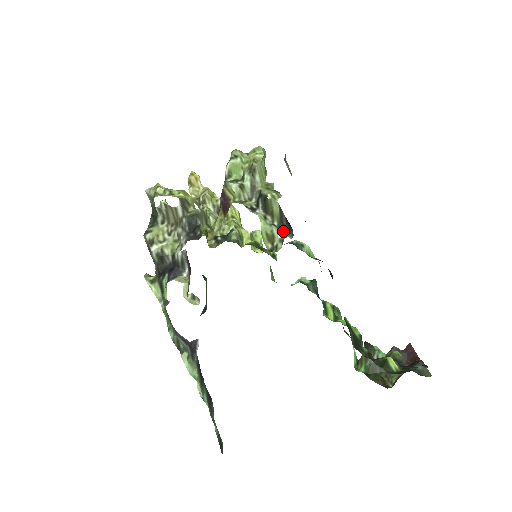
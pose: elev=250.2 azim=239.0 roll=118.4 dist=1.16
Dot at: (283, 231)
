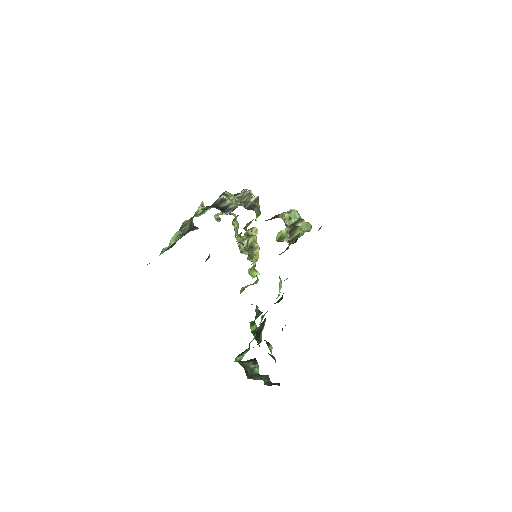
Dot at: (289, 243)
